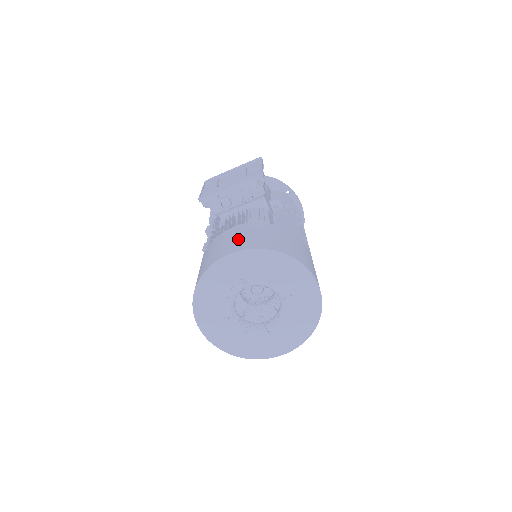
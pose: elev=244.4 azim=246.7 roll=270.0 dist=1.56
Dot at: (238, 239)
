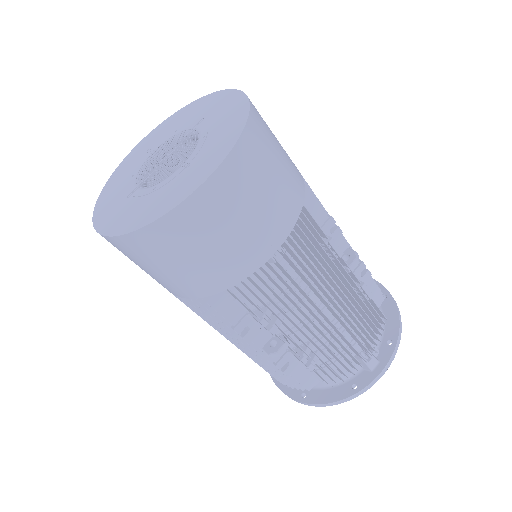
Dot at: (166, 166)
